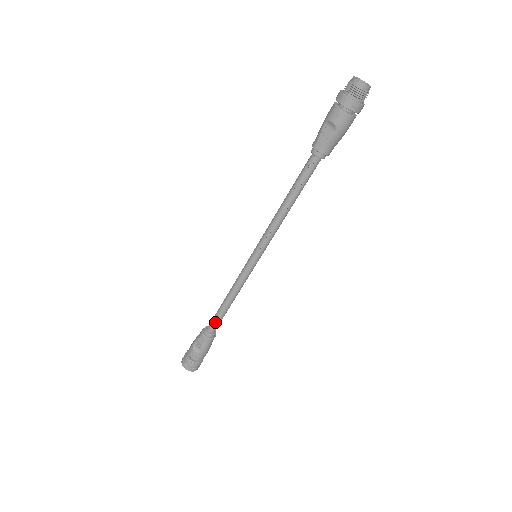
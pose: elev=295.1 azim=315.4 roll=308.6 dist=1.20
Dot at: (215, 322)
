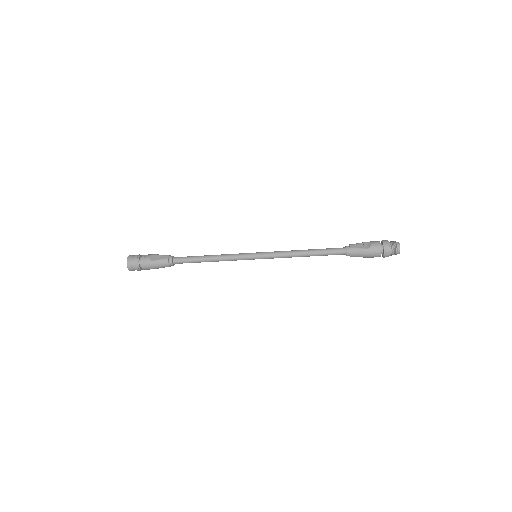
Dot at: (185, 258)
